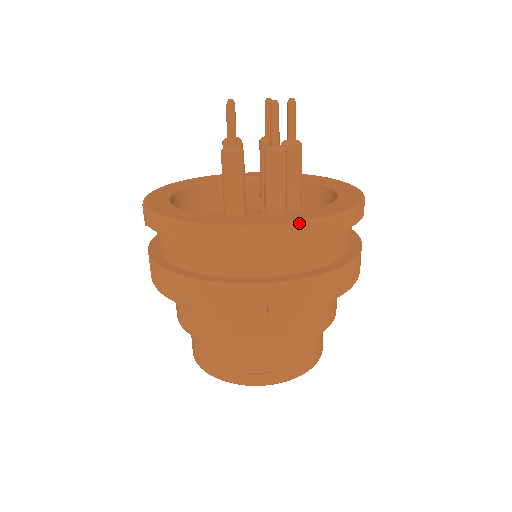
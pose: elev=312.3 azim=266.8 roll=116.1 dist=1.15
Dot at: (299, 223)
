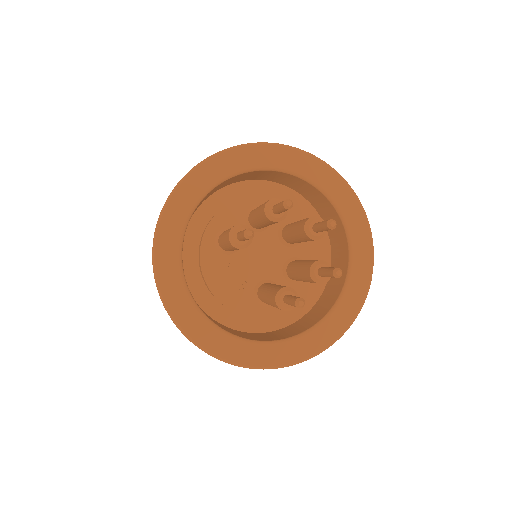
Dot at: occluded
